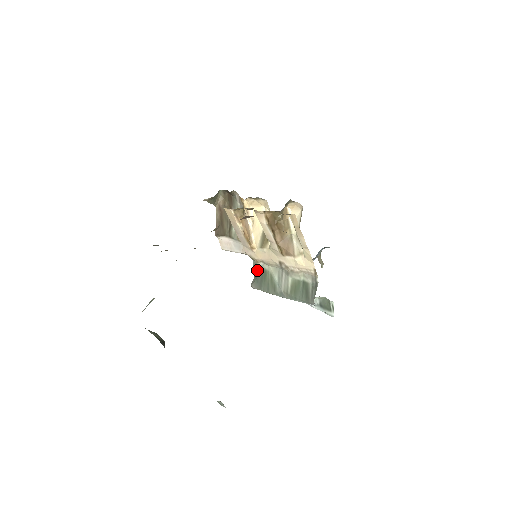
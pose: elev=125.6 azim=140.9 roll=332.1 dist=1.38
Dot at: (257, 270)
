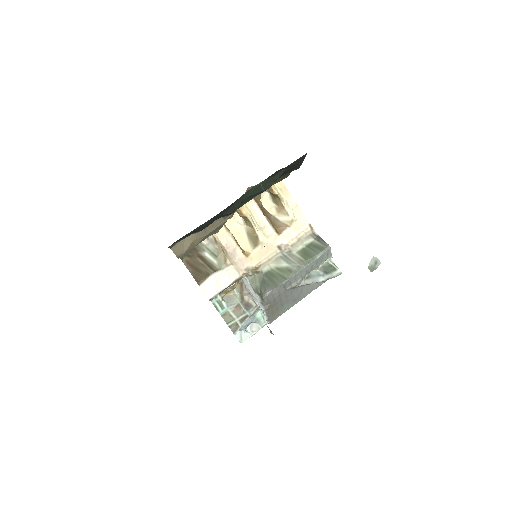
Dot at: (259, 280)
